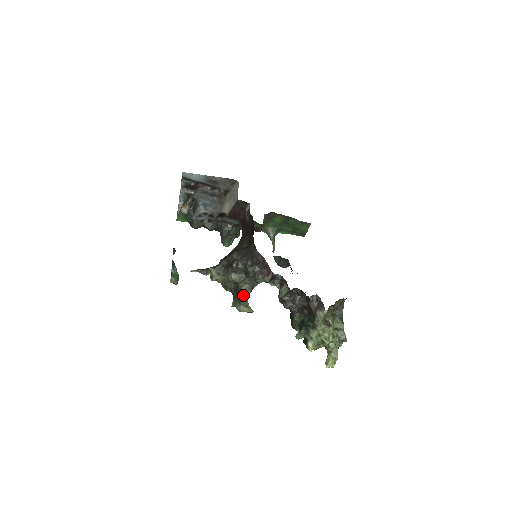
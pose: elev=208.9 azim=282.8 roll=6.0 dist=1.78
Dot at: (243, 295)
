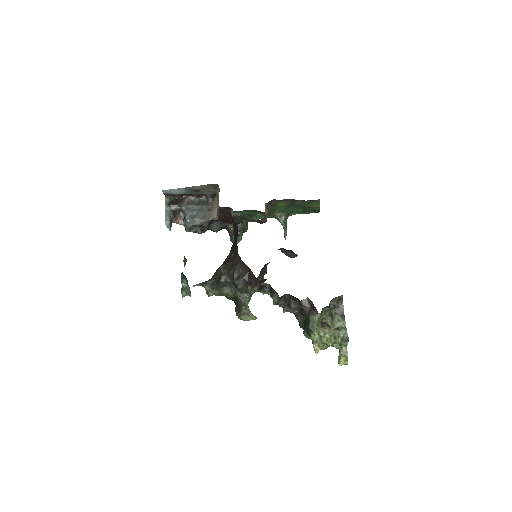
Dot at: (241, 305)
